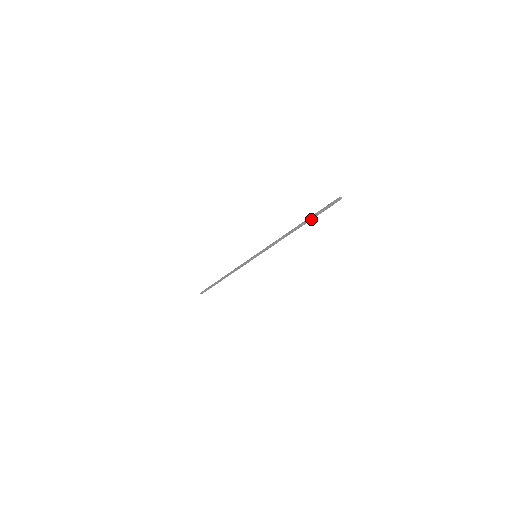
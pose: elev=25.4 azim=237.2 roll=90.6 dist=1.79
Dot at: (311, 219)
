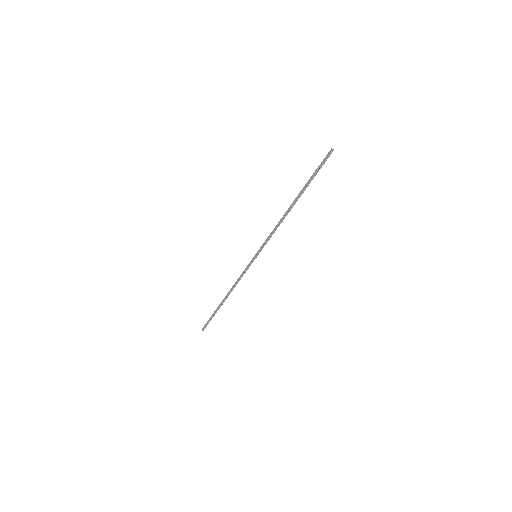
Dot at: (307, 186)
